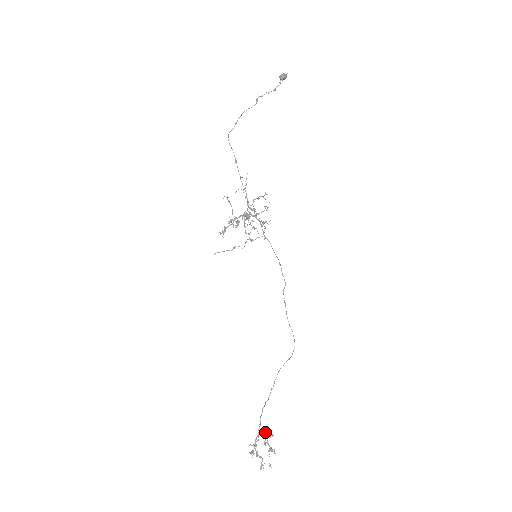
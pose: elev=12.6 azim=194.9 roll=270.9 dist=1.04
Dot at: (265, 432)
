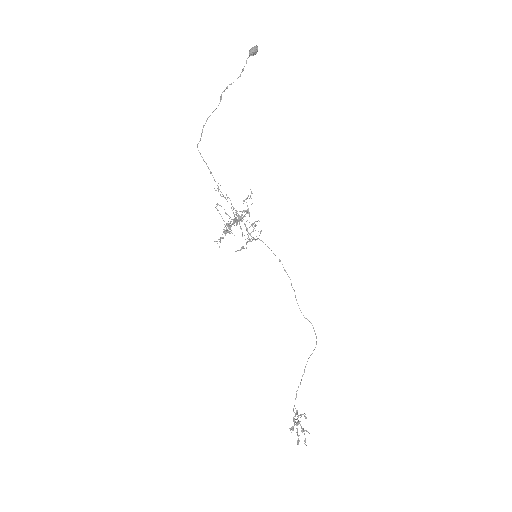
Dot at: (297, 414)
